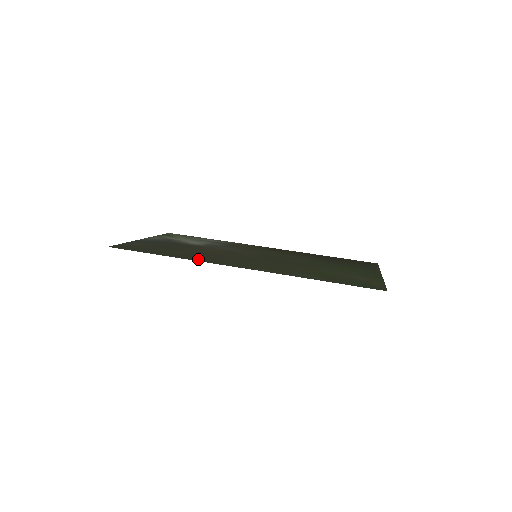
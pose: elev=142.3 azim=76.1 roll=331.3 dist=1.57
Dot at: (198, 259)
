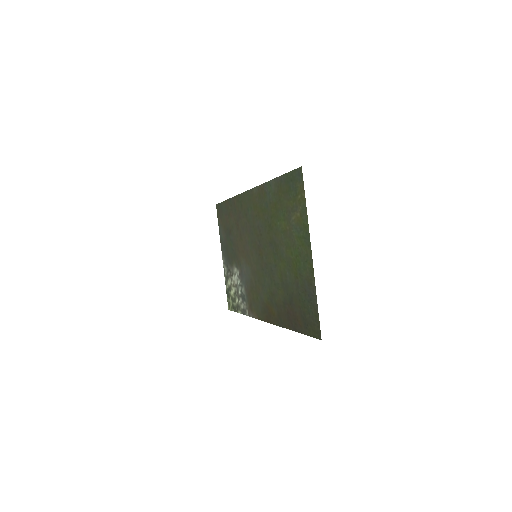
Dot at: (237, 202)
